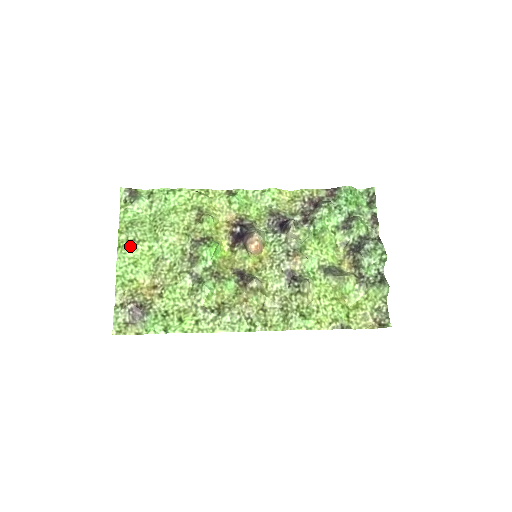
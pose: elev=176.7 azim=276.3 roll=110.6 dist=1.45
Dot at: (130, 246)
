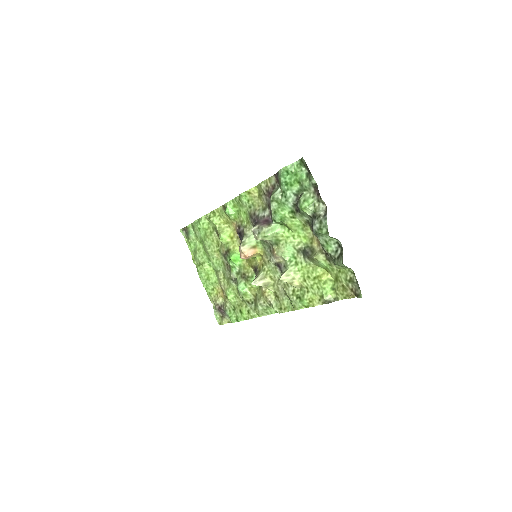
Dot at: (200, 269)
